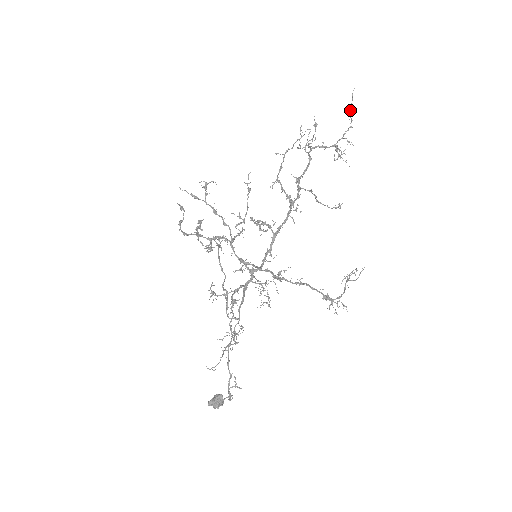
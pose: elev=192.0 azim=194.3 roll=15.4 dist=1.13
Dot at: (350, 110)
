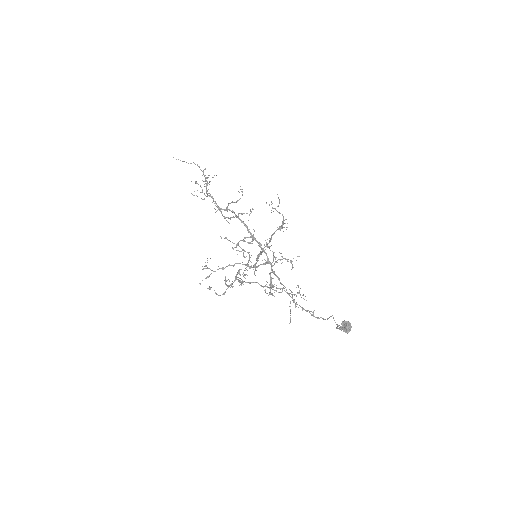
Dot at: occluded
